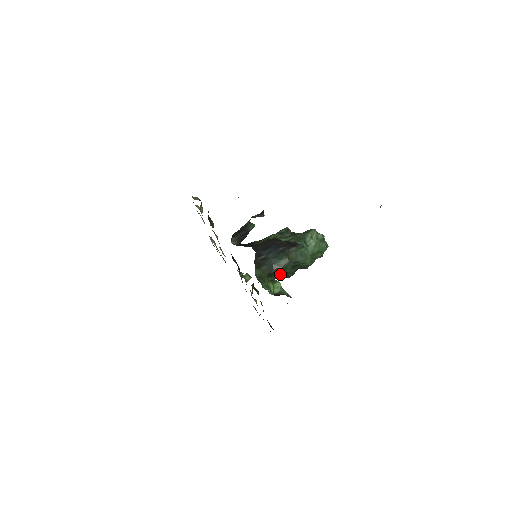
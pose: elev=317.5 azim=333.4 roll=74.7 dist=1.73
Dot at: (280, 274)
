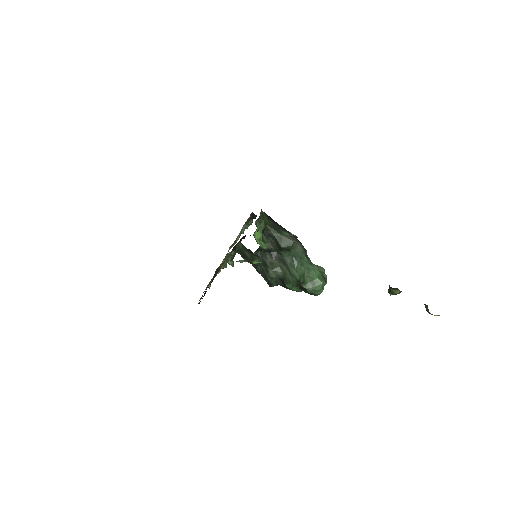
Dot at: (268, 257)
